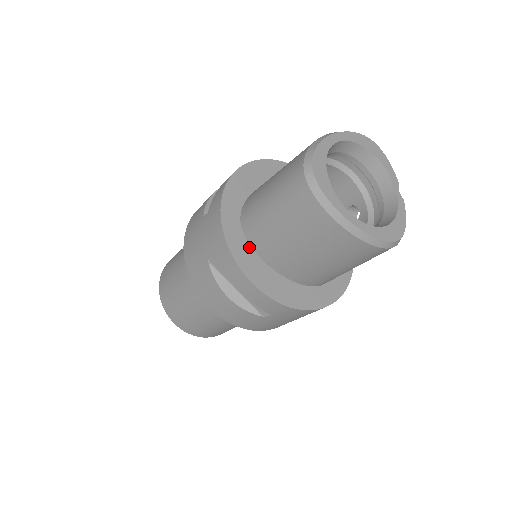
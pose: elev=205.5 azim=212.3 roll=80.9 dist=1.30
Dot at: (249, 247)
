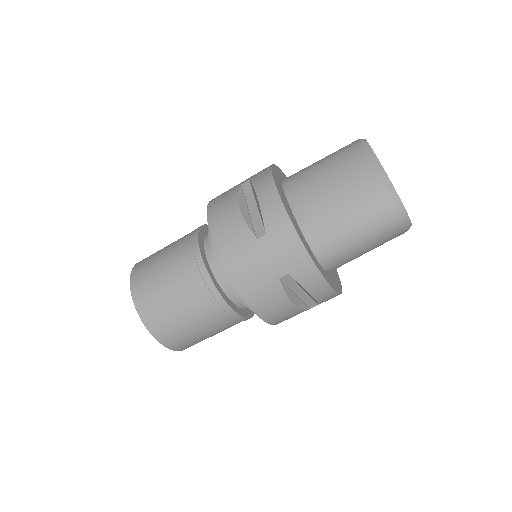
Dot at: (282, 186)
